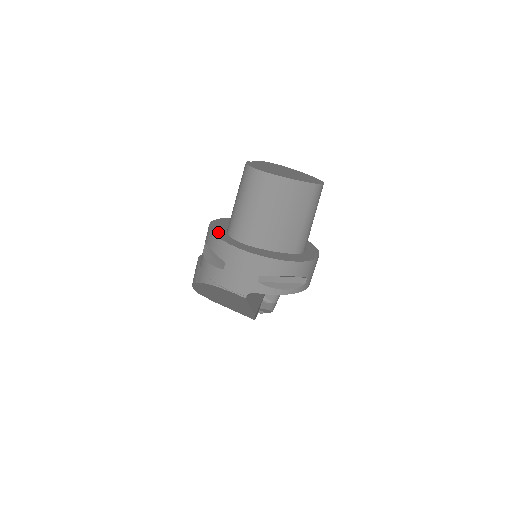
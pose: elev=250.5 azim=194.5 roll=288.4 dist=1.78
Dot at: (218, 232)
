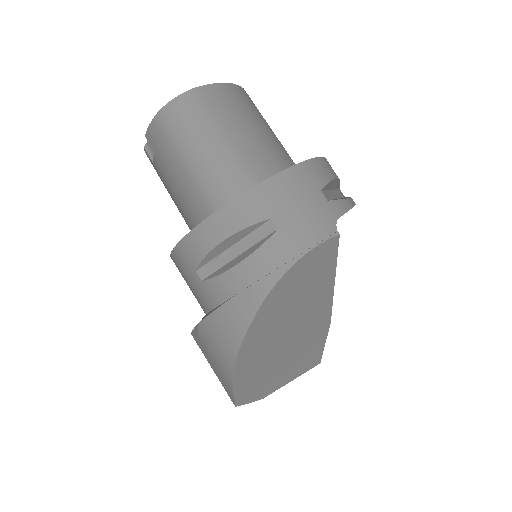
Dot at: occluded
